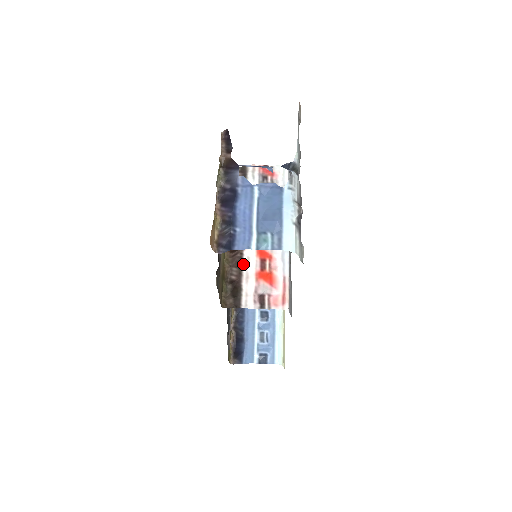
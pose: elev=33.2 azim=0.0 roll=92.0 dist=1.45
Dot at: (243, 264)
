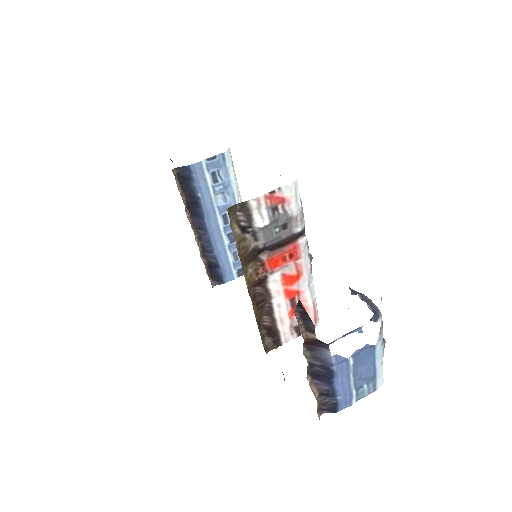
Dot at: (274, 312)
